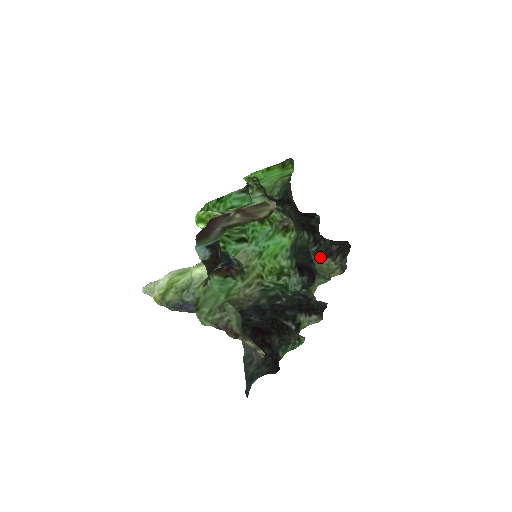
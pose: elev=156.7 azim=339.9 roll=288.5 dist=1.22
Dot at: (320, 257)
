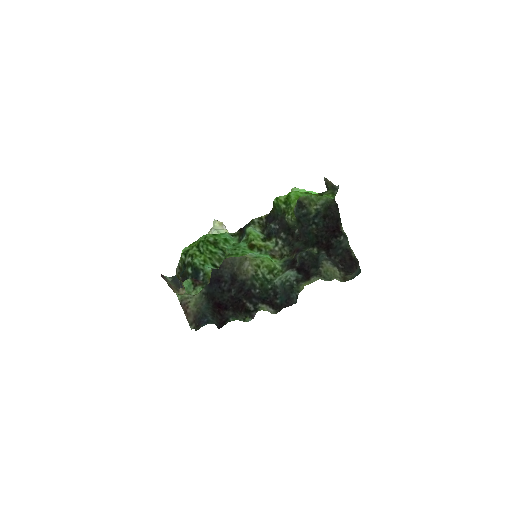
Dot at: (331, 263)
